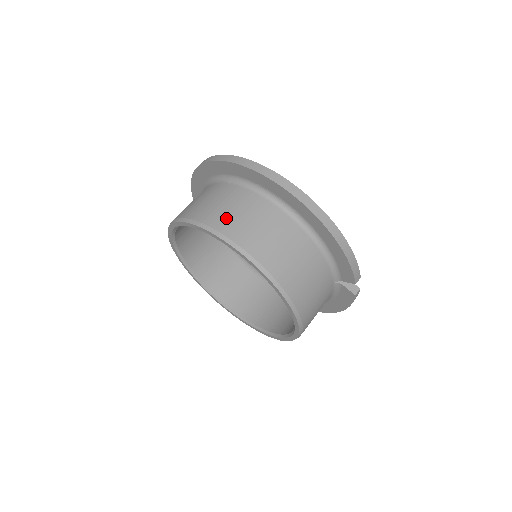
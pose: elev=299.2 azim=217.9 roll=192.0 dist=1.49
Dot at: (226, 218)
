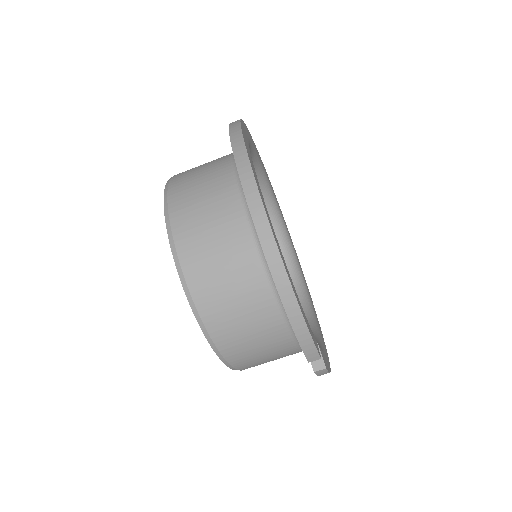
Dot at: (188, 205)
